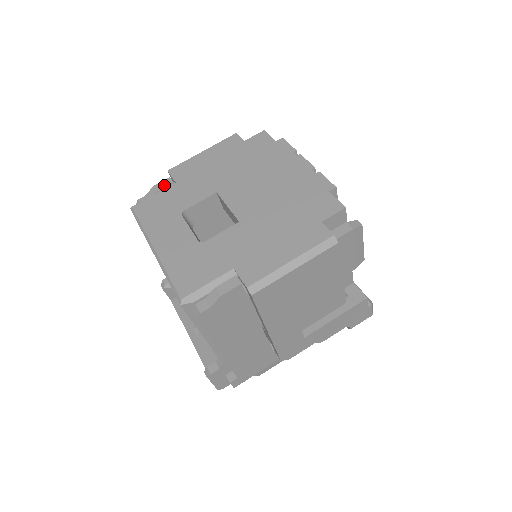
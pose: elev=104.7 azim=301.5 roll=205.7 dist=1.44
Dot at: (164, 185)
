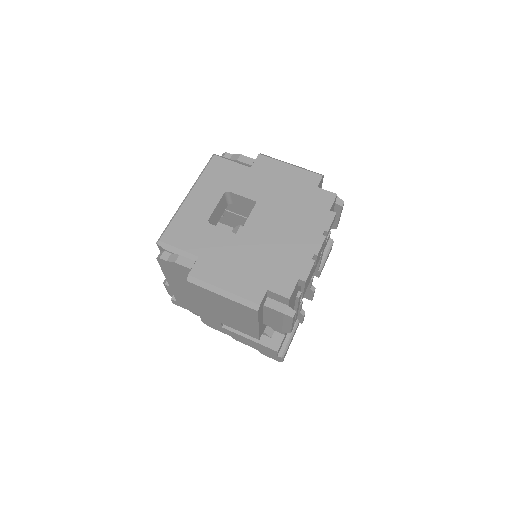
Dot at: (245, 161)
